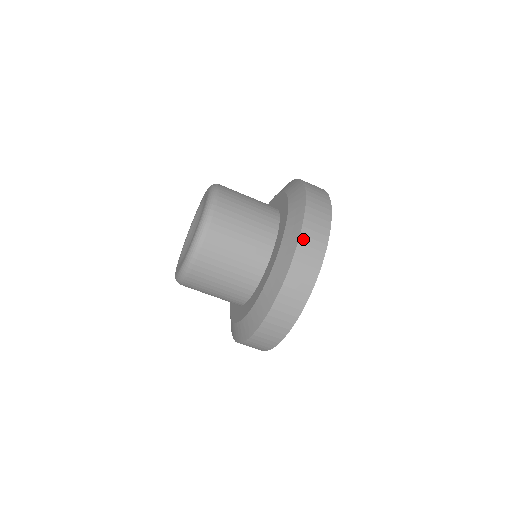
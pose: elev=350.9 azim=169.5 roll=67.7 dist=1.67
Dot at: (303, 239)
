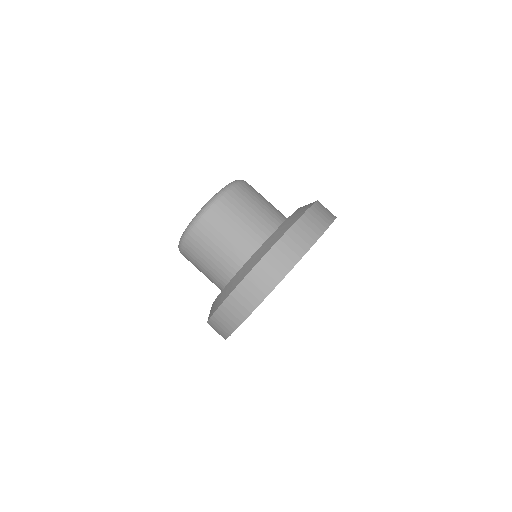
Dot at: occluded
